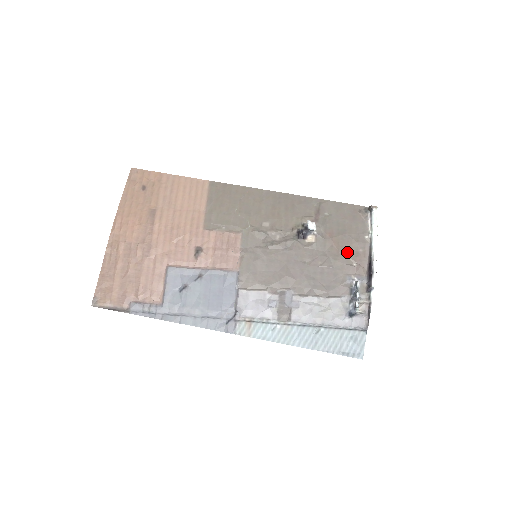
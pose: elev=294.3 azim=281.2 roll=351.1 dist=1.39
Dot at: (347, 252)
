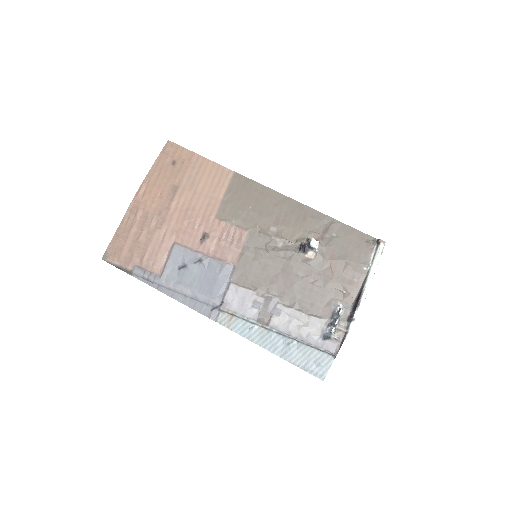
Dot at: (341, 278)
